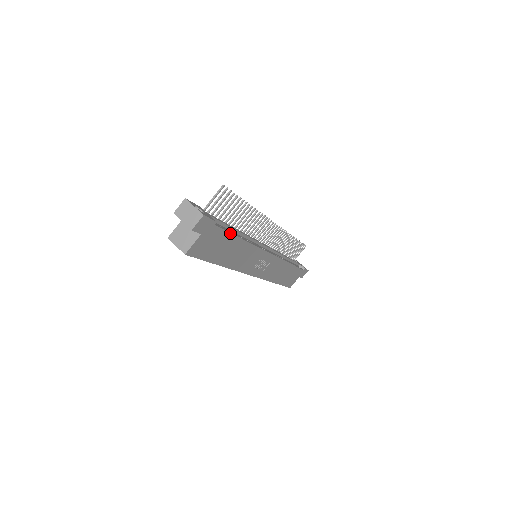
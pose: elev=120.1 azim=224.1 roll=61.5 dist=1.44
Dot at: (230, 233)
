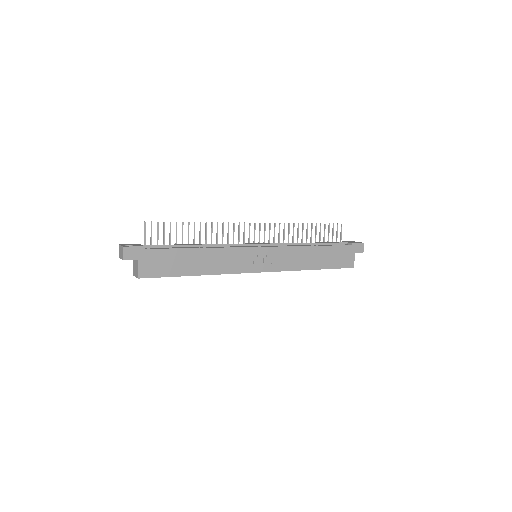
Dot at: (174, 249)
